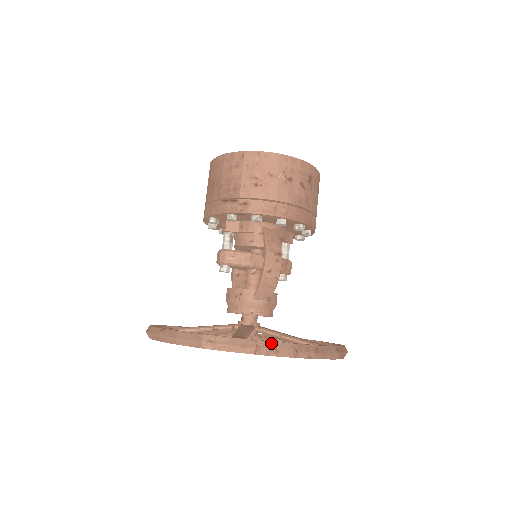
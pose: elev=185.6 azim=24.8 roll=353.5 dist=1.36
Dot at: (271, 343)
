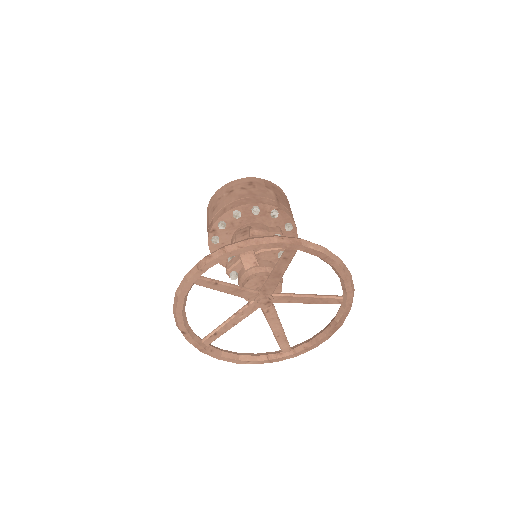
Dot at: (206, 256)
